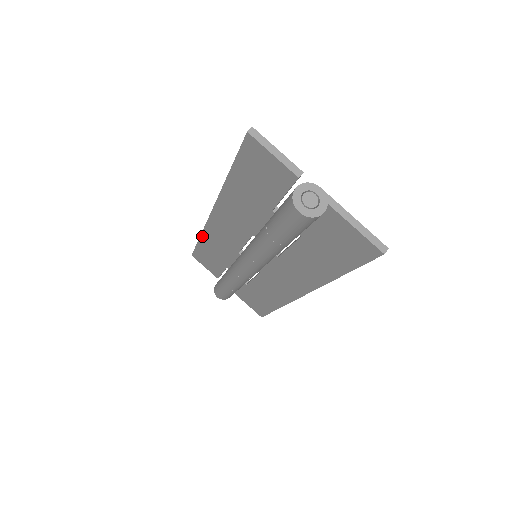
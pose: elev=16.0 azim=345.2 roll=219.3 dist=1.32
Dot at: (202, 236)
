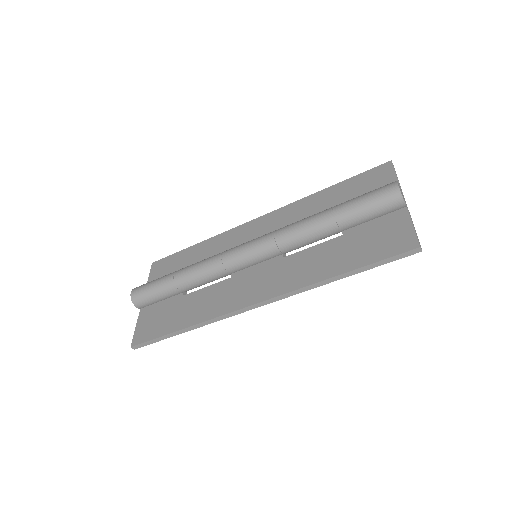
Dot at: (209, 240)
